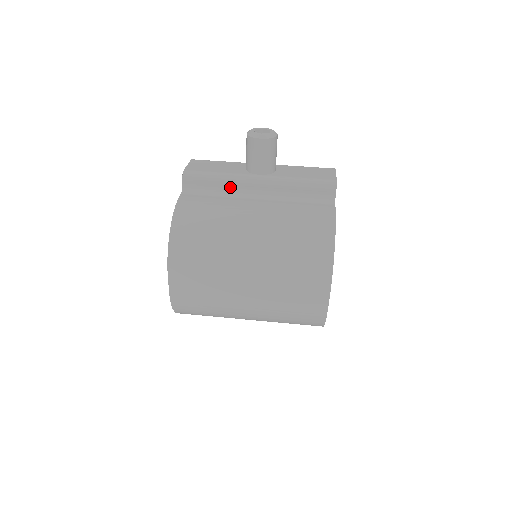
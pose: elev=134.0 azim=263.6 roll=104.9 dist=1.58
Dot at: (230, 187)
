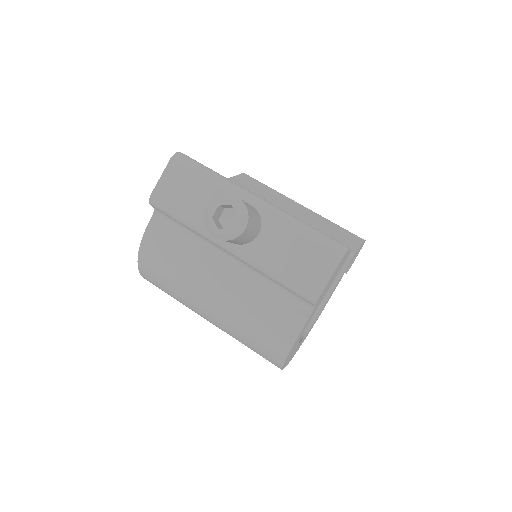
Dot at: (200, 235)
